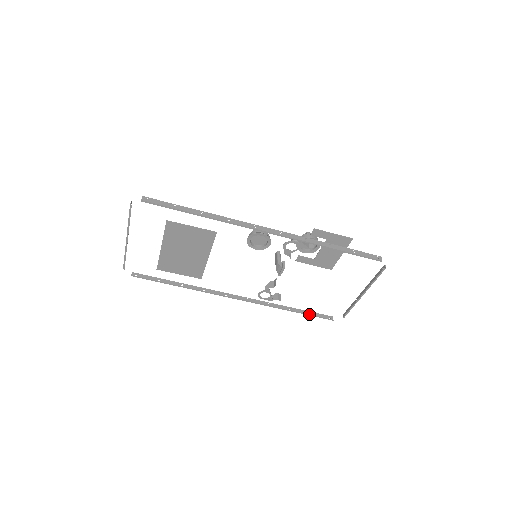
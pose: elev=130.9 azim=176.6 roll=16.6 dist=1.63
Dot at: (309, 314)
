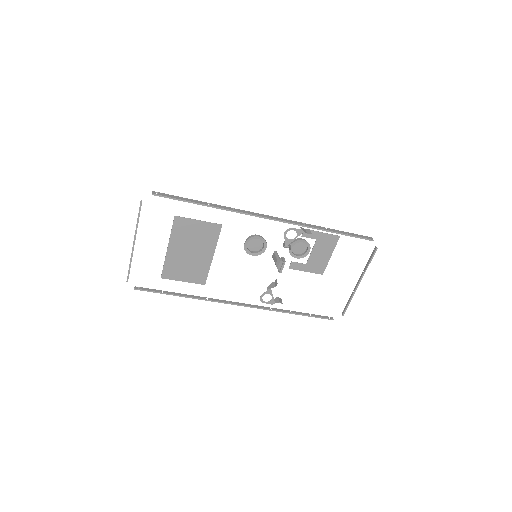
Dot at: occluded
